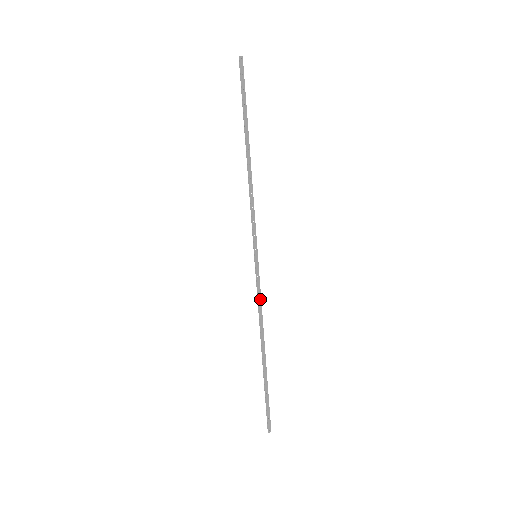
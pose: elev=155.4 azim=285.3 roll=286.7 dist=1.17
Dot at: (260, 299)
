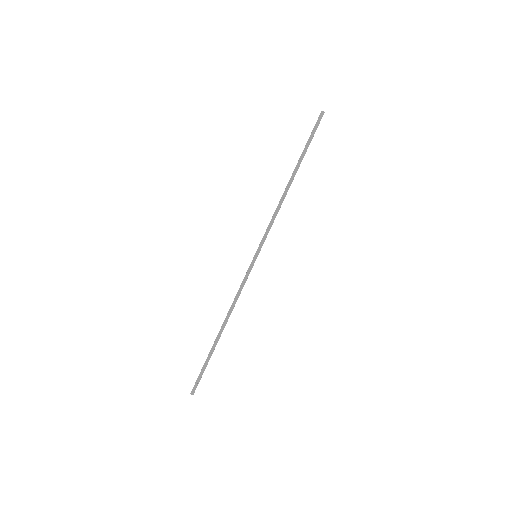
Dot at: occluded
